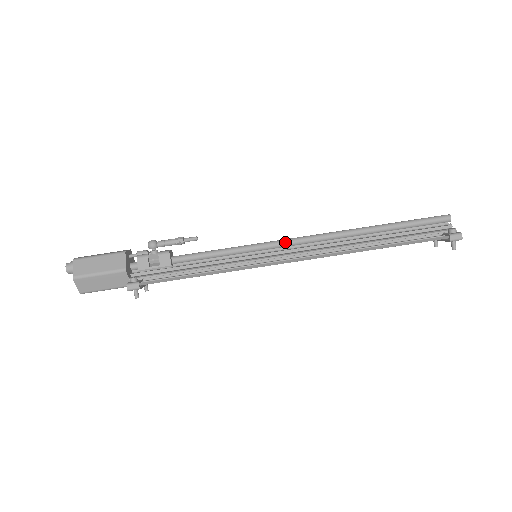
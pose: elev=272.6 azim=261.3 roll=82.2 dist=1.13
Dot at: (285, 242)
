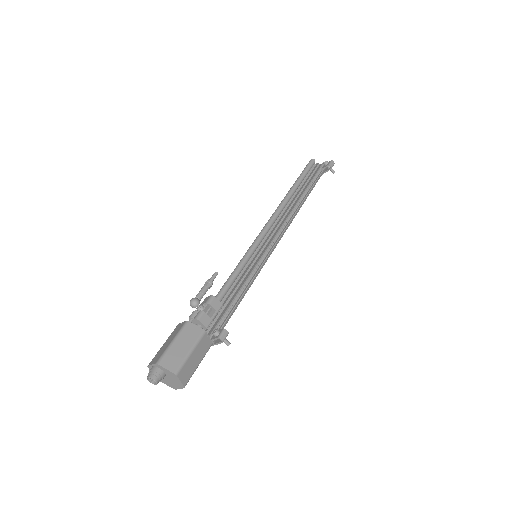
Dot at: (264, 233)
